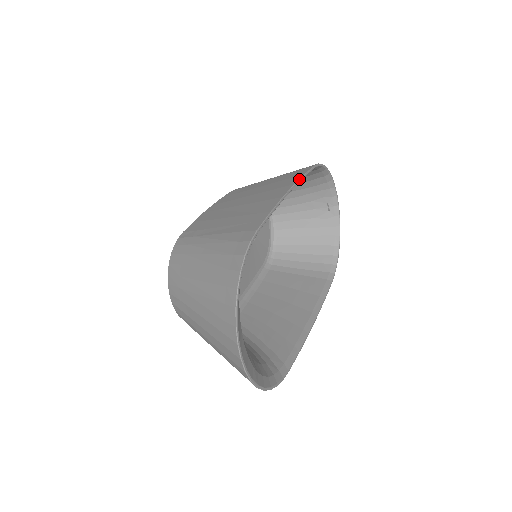
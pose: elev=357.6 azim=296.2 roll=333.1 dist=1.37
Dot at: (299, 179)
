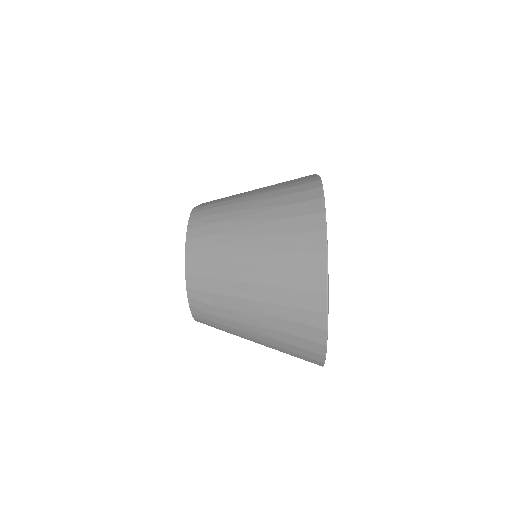
Dot at: occluded
